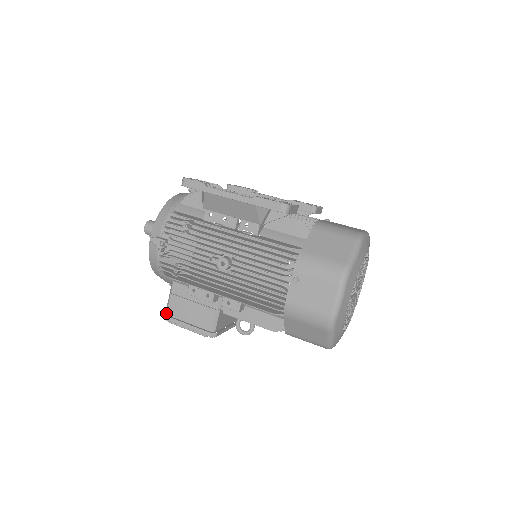
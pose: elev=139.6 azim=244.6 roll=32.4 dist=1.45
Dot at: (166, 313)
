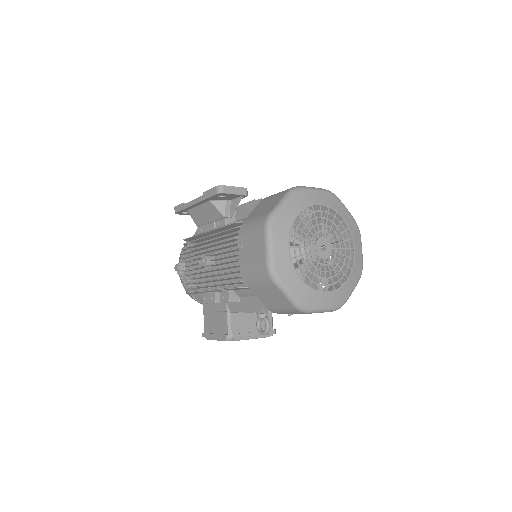
Dot at: (204, 331)
